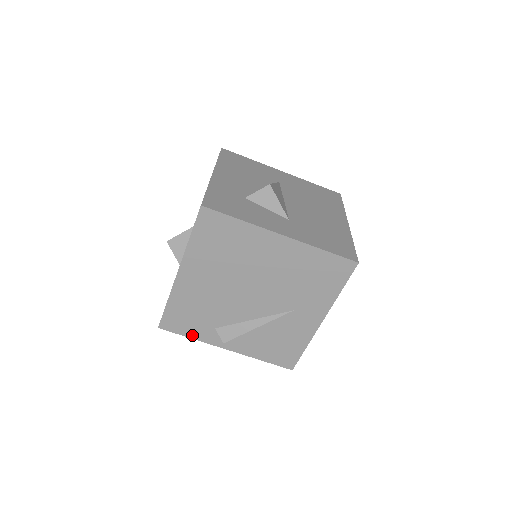
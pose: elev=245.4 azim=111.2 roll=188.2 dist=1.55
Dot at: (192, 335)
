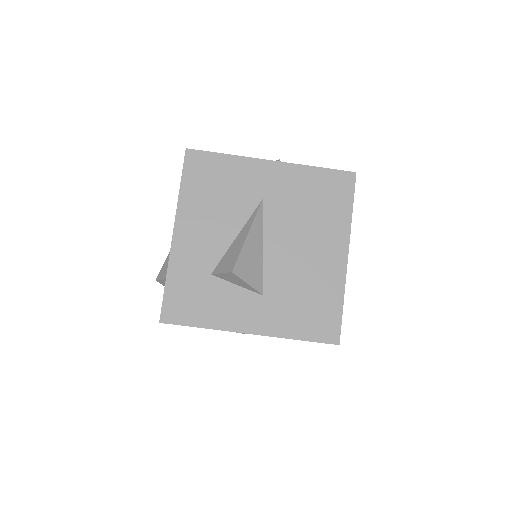
Dot at: occluded
